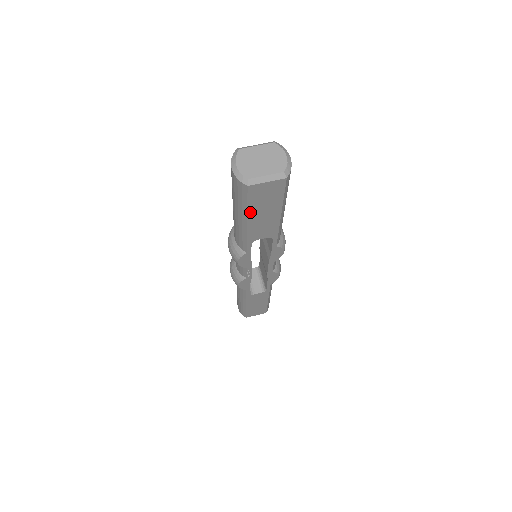
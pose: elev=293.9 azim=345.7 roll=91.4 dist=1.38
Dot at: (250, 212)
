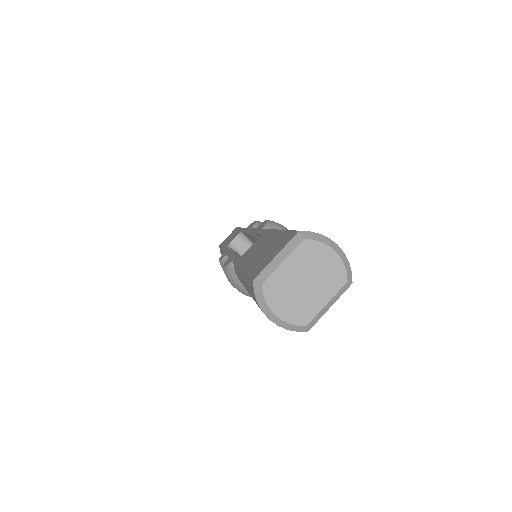
Dot at: occluded
